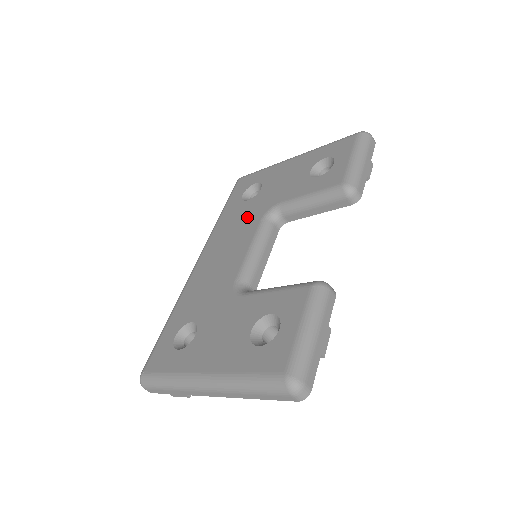
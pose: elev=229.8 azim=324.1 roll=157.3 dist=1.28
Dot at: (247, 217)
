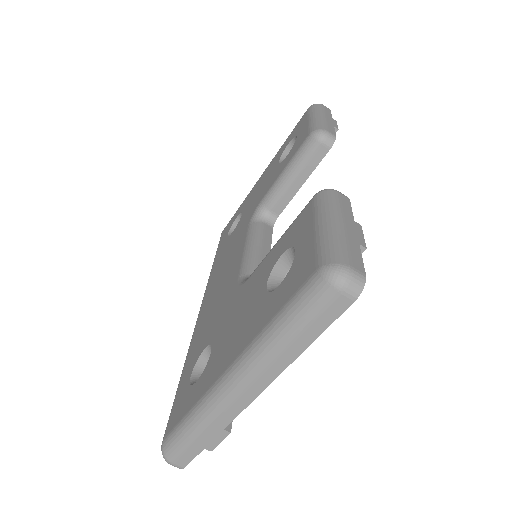
Dot at: (235, 238)
